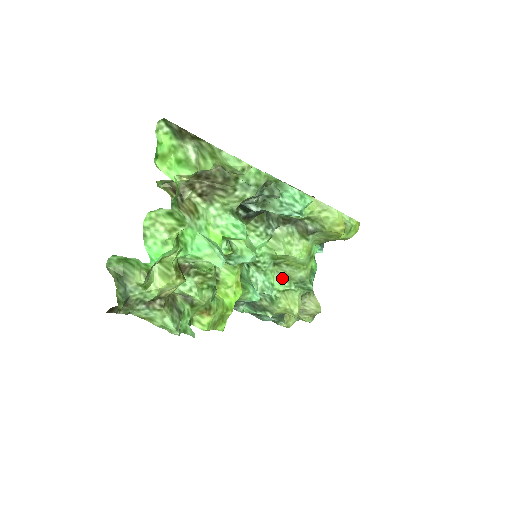
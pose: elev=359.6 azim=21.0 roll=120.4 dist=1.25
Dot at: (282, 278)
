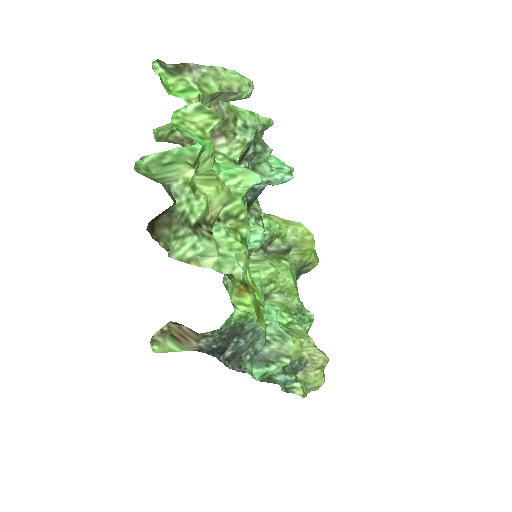
Dot at: (280, 309)
